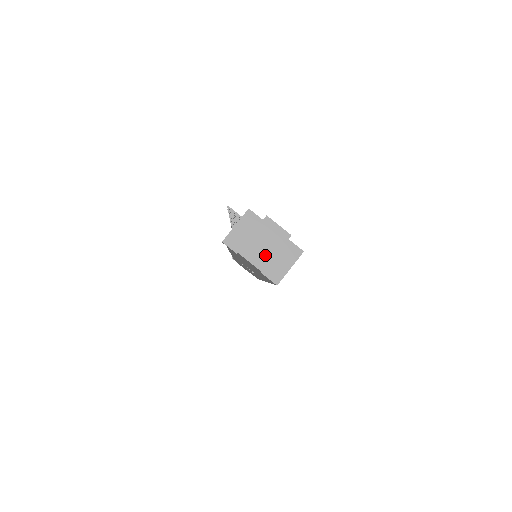
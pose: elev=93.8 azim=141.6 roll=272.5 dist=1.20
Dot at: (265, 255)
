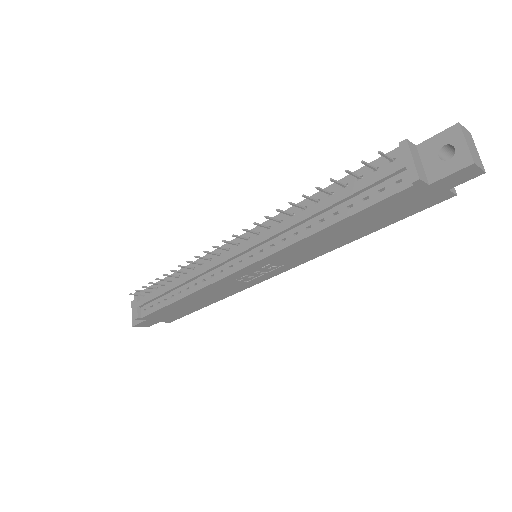
Dot at: (478, 157)
